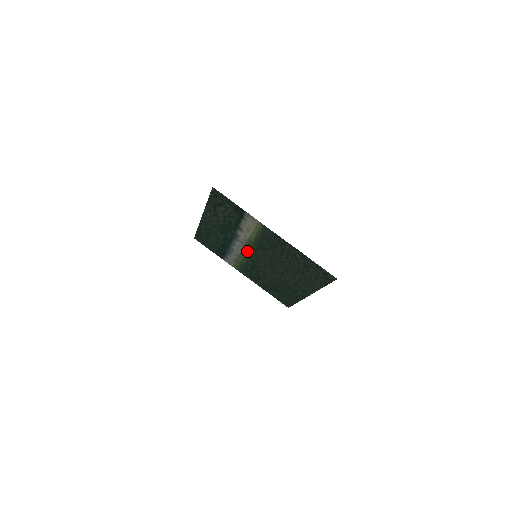
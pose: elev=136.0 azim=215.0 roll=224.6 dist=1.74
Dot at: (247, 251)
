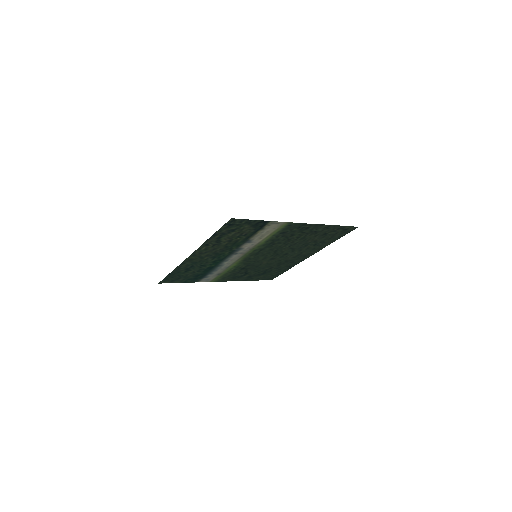
Dot at: (244, 257)
